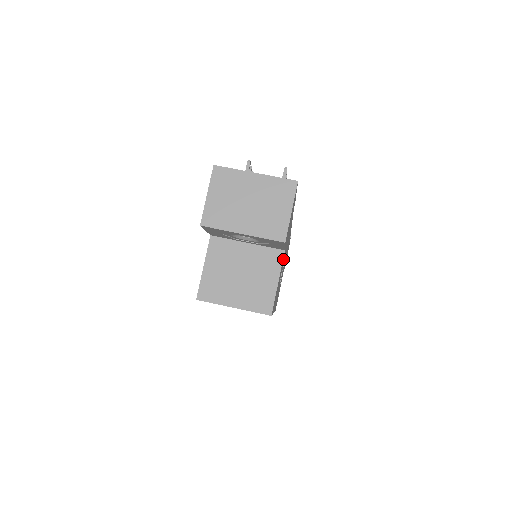
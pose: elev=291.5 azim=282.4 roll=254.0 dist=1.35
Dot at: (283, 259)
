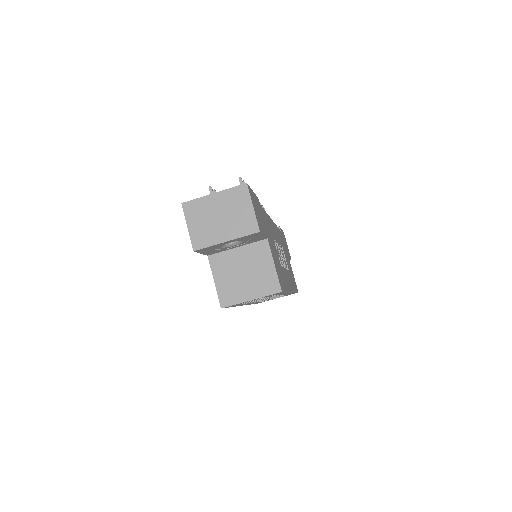
Dot at: (271, 246)
